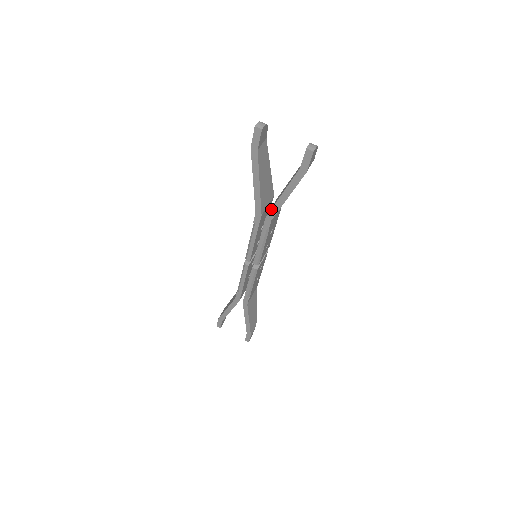
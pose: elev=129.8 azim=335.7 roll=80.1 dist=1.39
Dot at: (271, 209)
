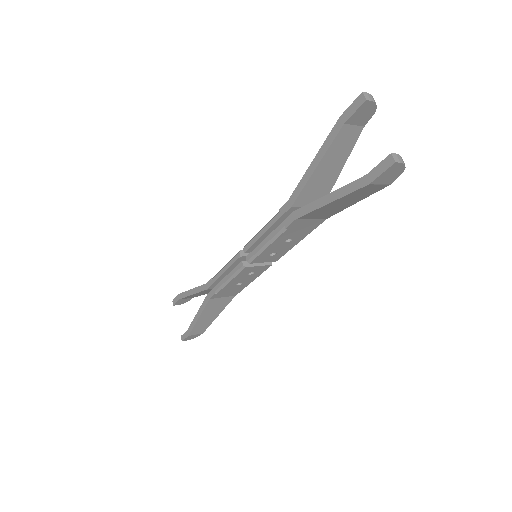
Dot at: (305, 205)
